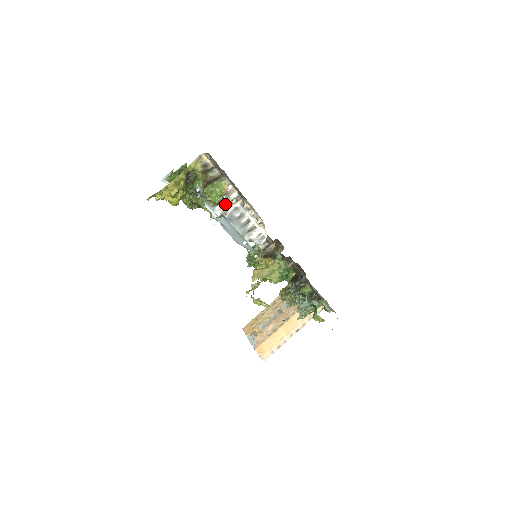
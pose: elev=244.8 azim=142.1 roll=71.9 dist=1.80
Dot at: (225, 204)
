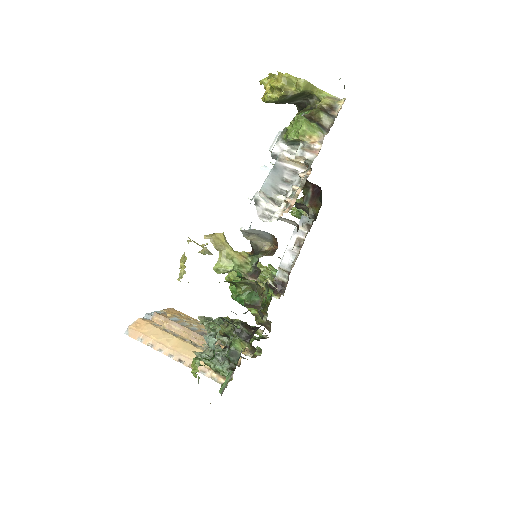
Dot at: (293, 153)
